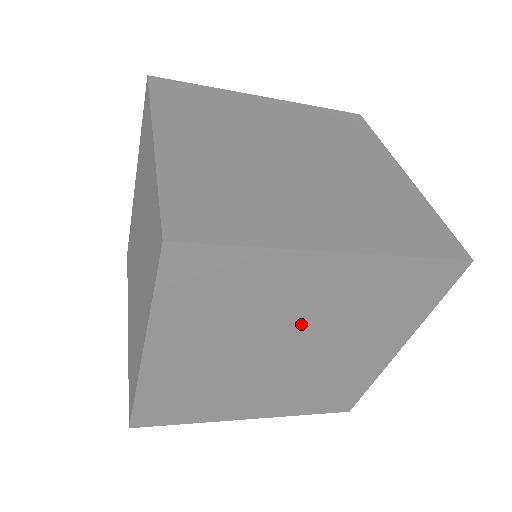
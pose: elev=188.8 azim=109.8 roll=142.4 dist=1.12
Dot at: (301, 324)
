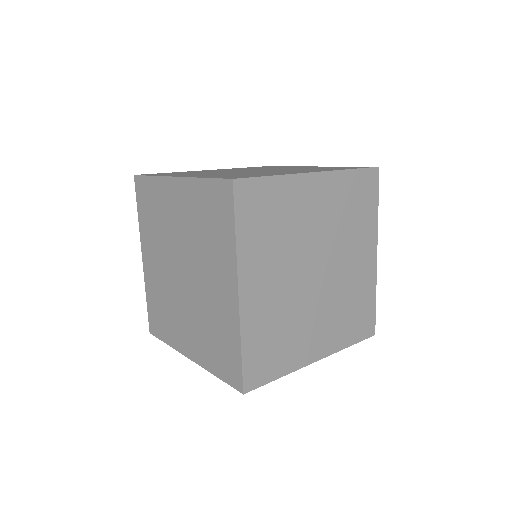
Dot at: occluded
